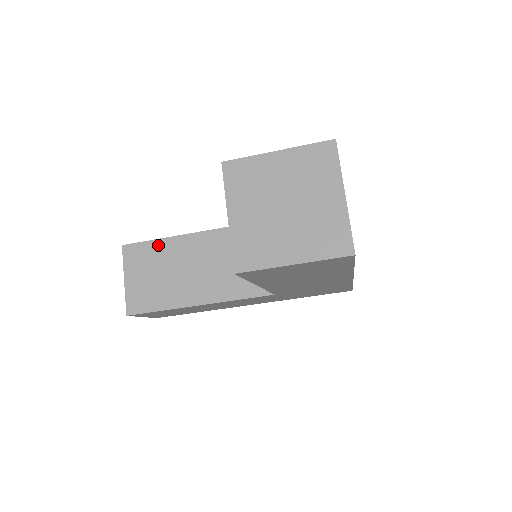
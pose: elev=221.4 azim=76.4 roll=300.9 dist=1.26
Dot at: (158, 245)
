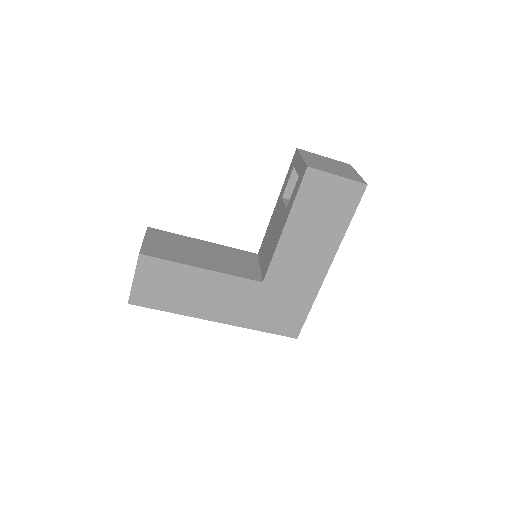
Dot at: (177, 236)
